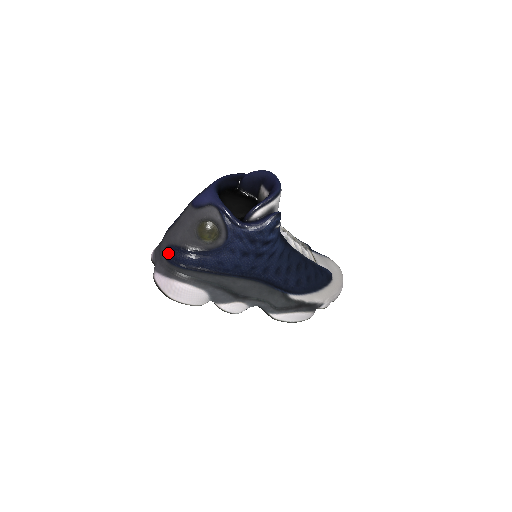
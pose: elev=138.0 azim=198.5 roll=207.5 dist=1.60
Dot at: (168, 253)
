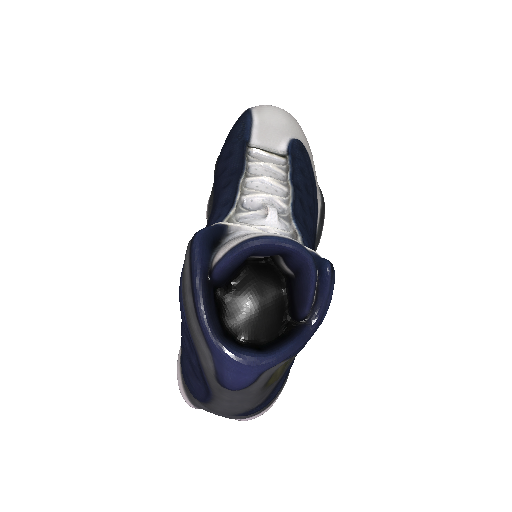
Dot at: (246, 415)
